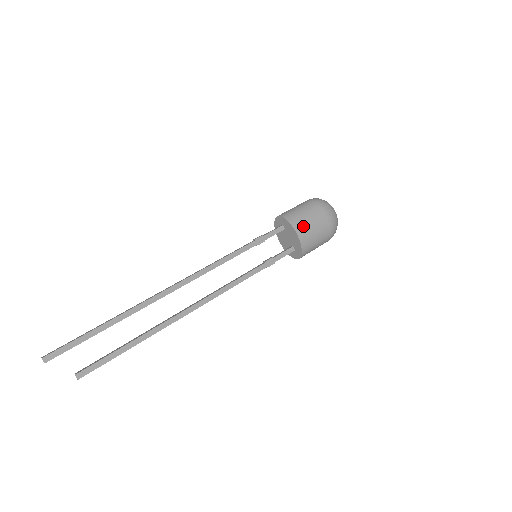
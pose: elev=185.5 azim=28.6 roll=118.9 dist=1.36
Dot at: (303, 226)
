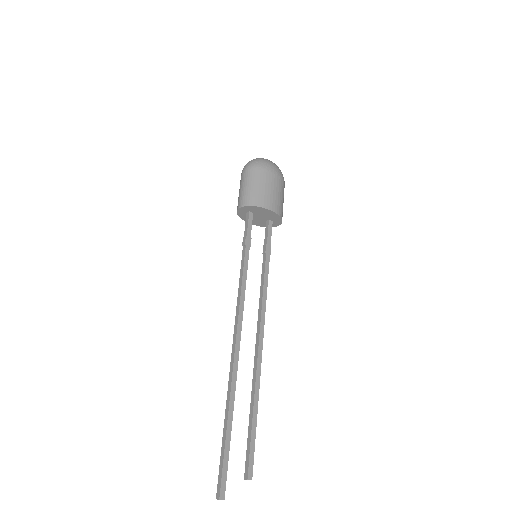
Dot at: (267, 199)
